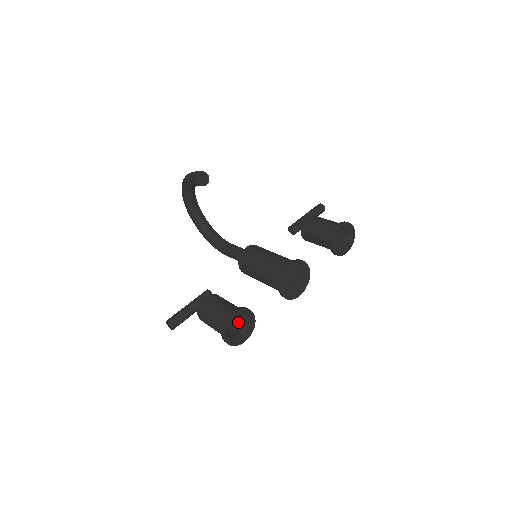
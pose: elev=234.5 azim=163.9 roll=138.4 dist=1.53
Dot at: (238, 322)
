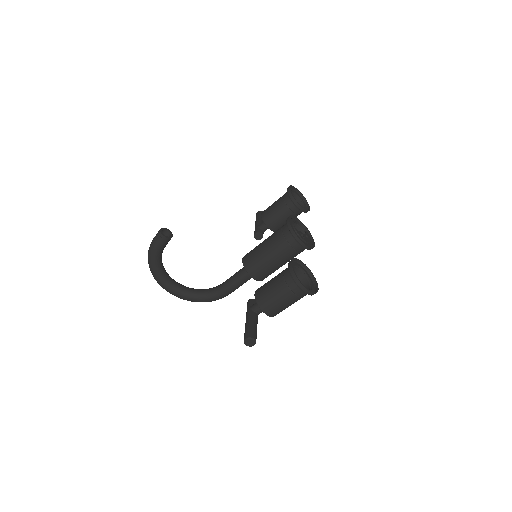
Dot at: occluded
